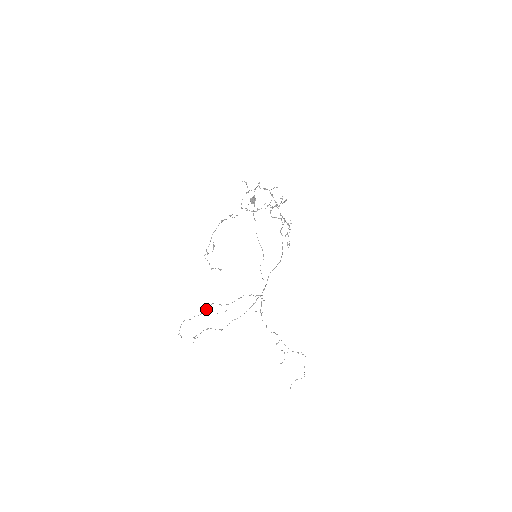
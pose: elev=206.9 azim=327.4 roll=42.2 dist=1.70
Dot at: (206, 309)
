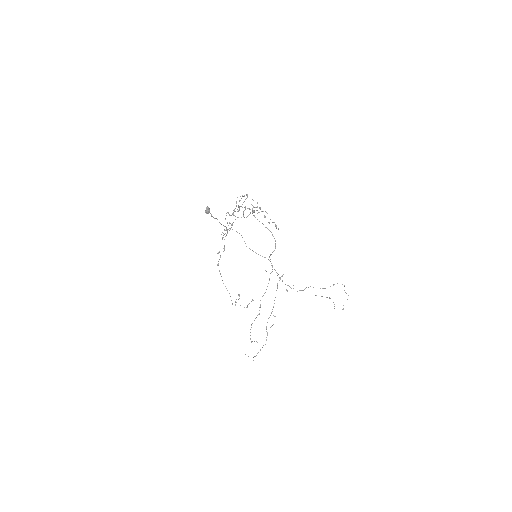
Dot at: (267, 335)
